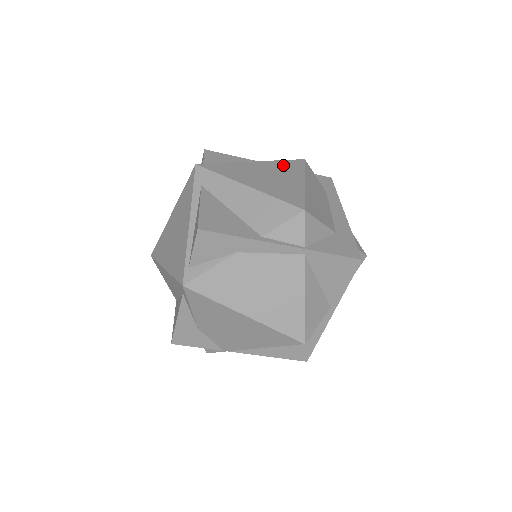
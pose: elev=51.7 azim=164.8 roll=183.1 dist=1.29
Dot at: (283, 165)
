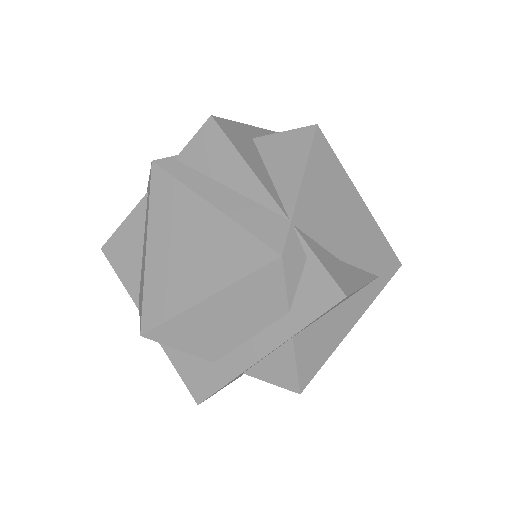
Dot at: (230, 244)
